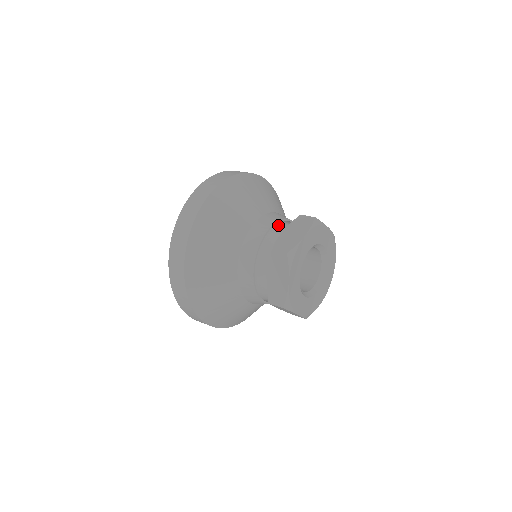
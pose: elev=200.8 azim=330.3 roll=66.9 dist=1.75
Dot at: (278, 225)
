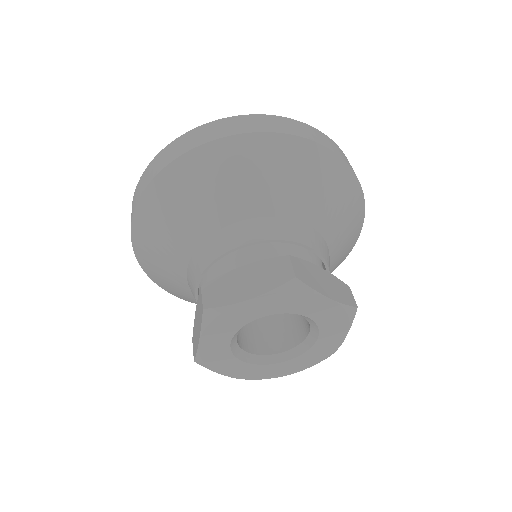
Dot at: (266, 245)
